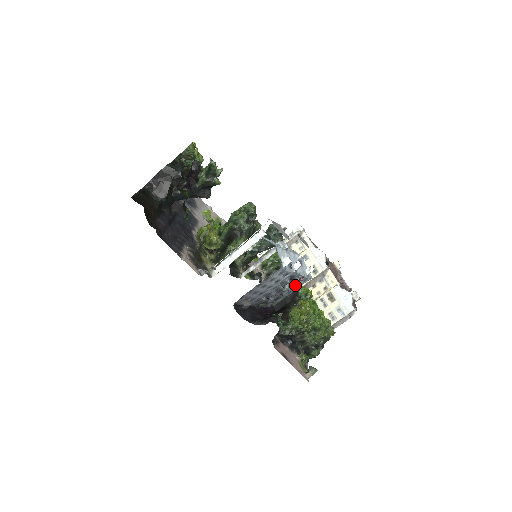
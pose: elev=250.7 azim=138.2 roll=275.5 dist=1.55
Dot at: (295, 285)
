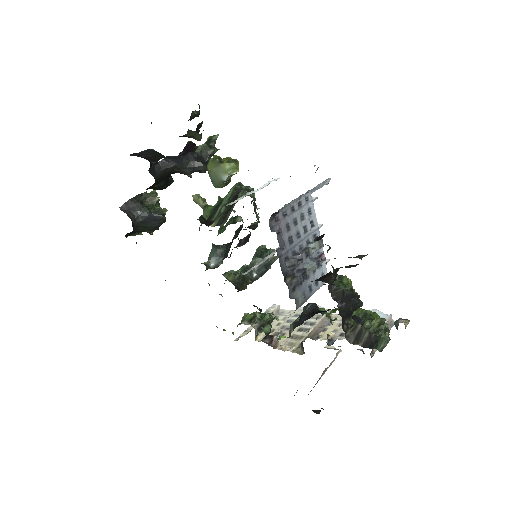
Dot at: (319, 261)
